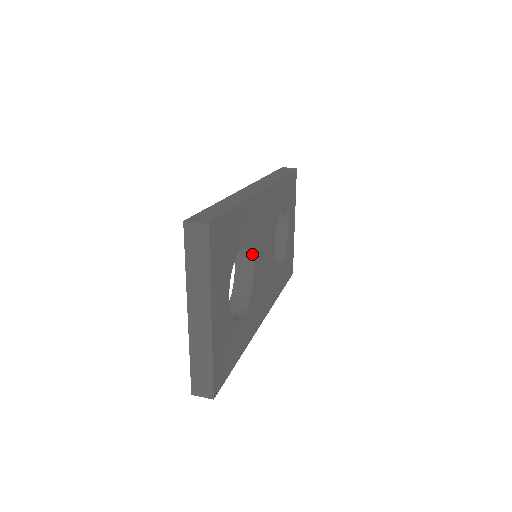
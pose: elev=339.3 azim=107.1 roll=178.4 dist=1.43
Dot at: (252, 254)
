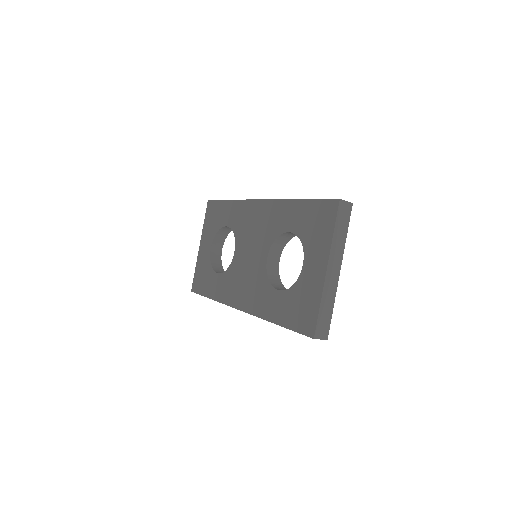
Dot at: occluded
